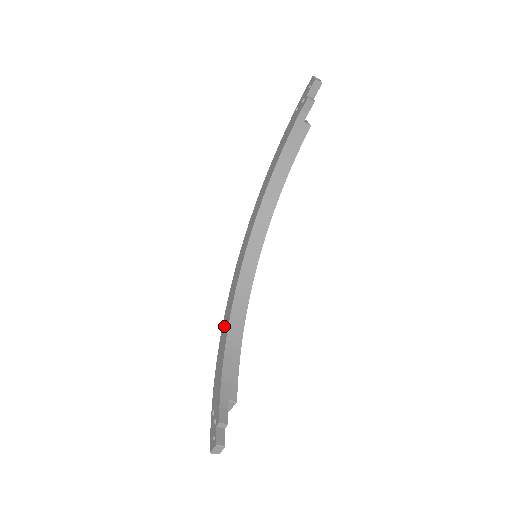
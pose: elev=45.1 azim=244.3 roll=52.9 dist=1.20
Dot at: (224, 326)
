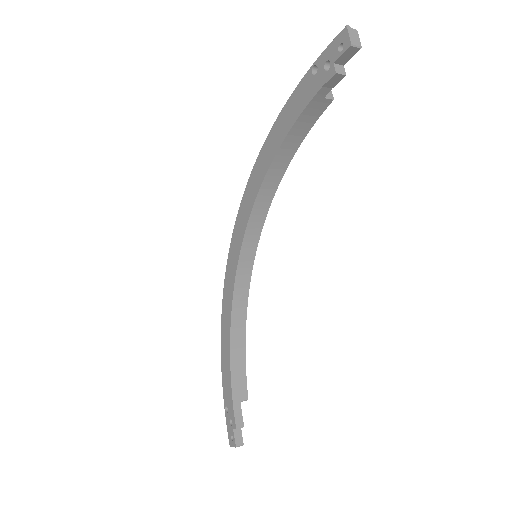
Dot at: (224, 320)
